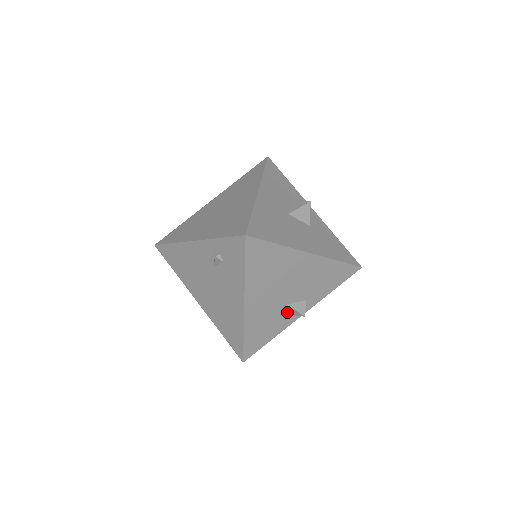
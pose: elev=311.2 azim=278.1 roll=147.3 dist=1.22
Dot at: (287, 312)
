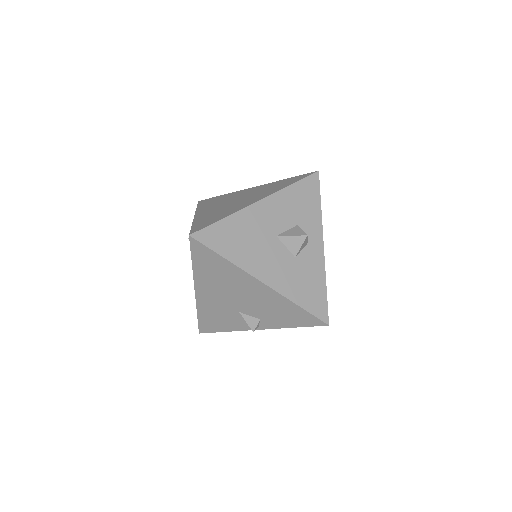
Dot at: (241, 318)
